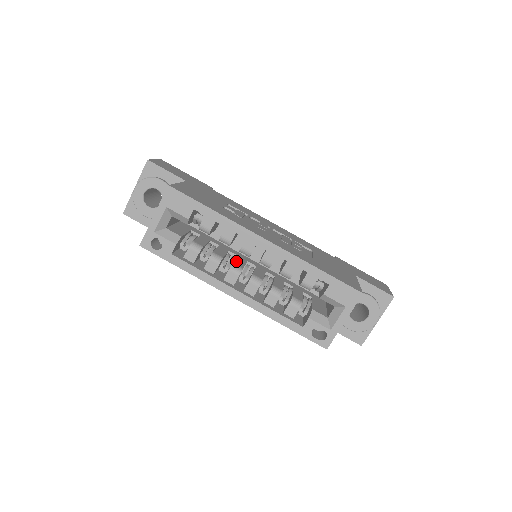
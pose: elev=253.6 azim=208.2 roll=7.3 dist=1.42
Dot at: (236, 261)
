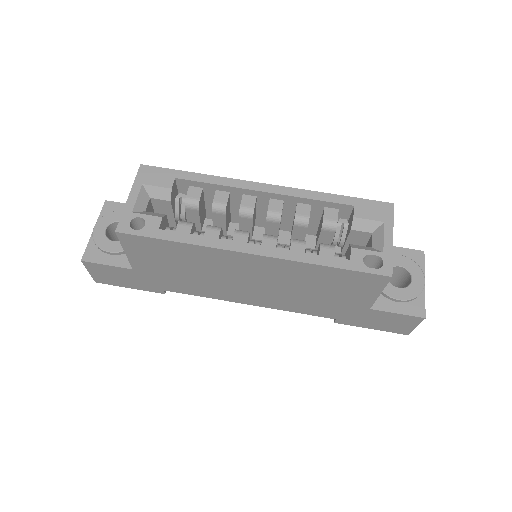
Dot at: occluded
